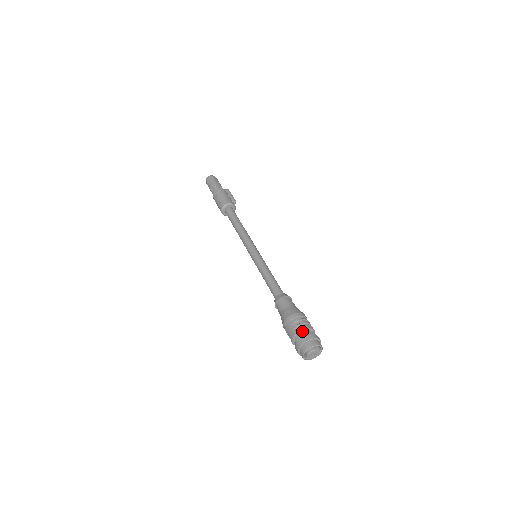
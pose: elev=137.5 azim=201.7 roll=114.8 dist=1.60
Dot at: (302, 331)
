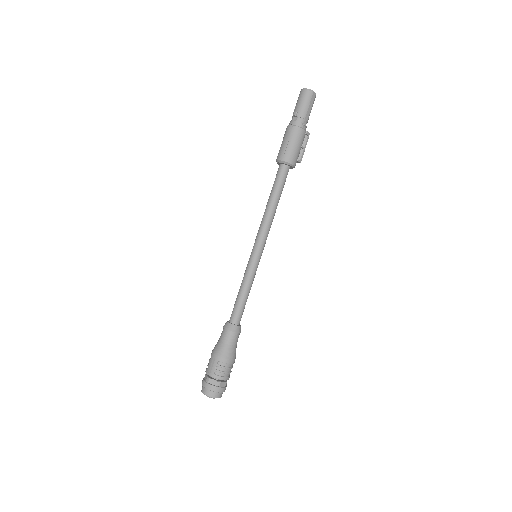
Dot at: (218, 379)
